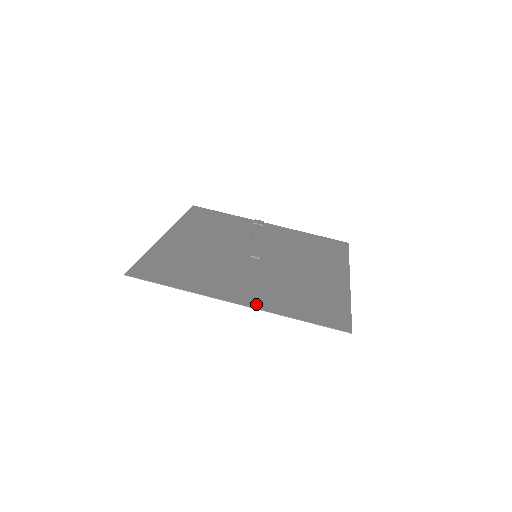
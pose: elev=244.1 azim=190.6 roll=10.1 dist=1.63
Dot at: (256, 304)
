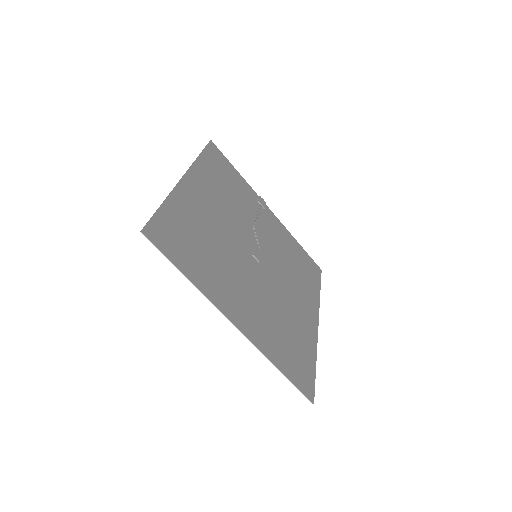
Dot at: (251, 334)
